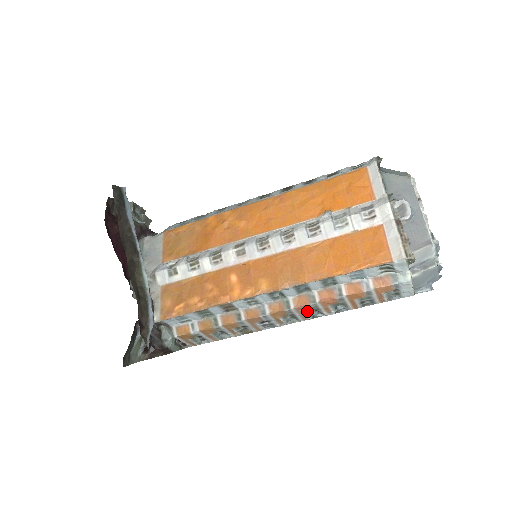
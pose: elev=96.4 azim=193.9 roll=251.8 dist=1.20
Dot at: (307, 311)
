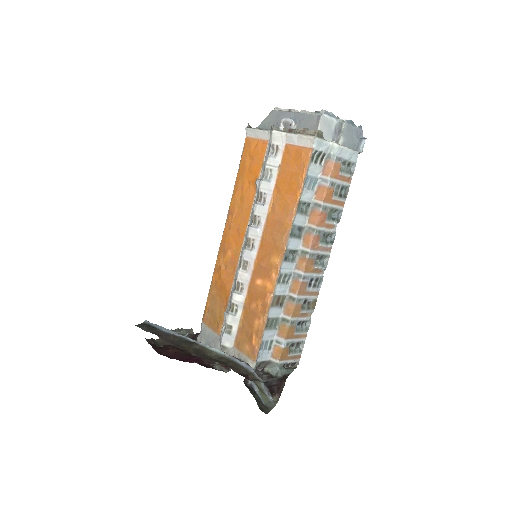
Dot at: (321, 242)
